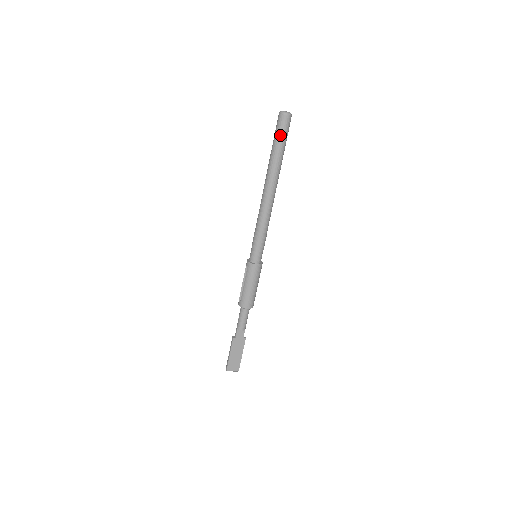
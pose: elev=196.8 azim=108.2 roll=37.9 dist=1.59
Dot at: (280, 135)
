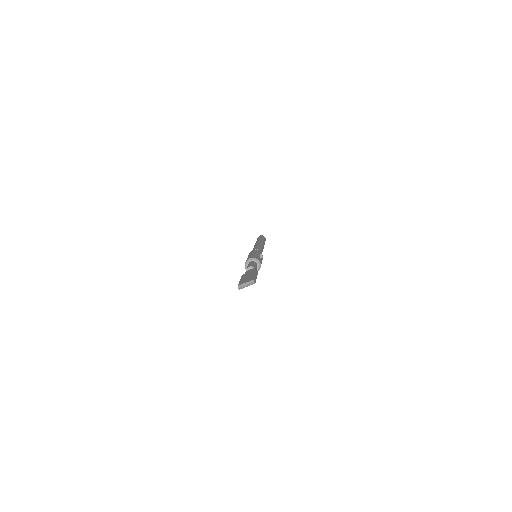
Dot at: occluded
